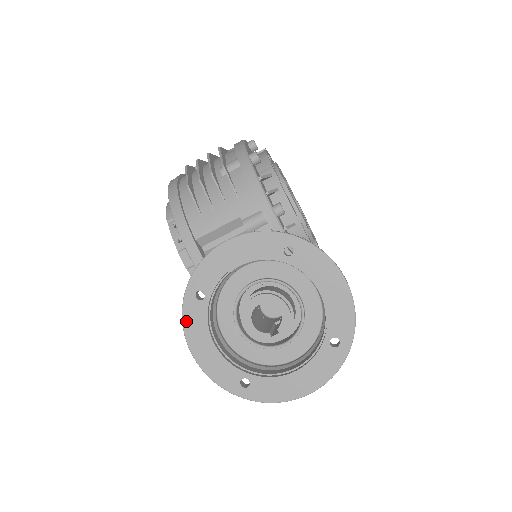
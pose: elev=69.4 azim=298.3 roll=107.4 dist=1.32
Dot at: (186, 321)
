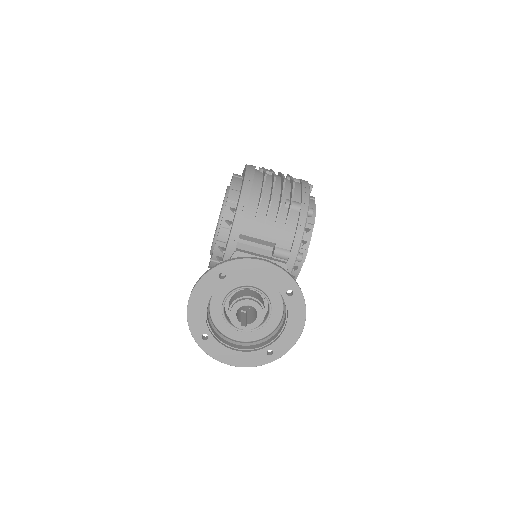
Dot at: (201, 282)
